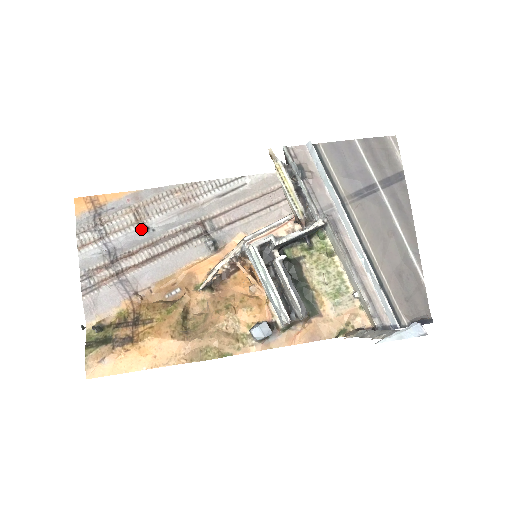
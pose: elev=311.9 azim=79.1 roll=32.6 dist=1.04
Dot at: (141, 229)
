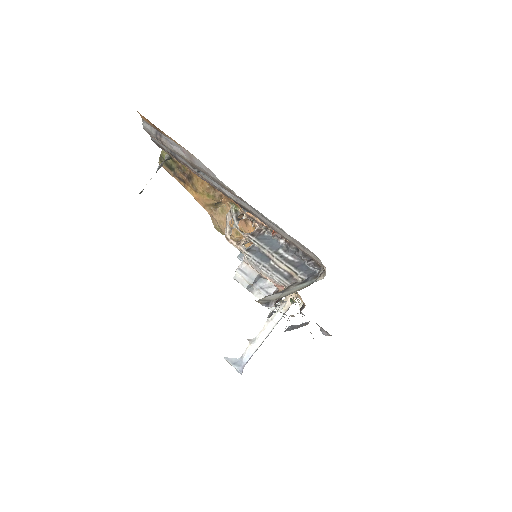
Dot at: (193, 168)
